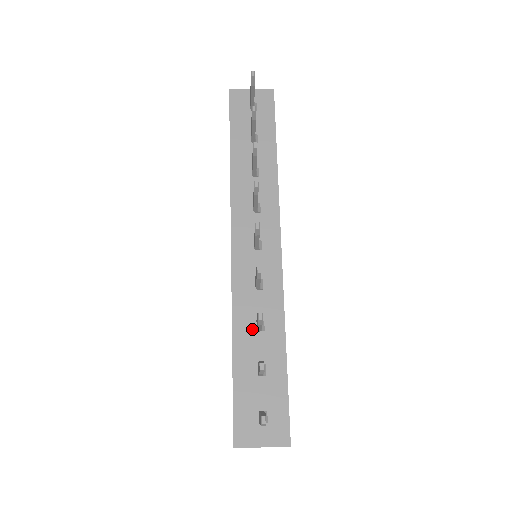
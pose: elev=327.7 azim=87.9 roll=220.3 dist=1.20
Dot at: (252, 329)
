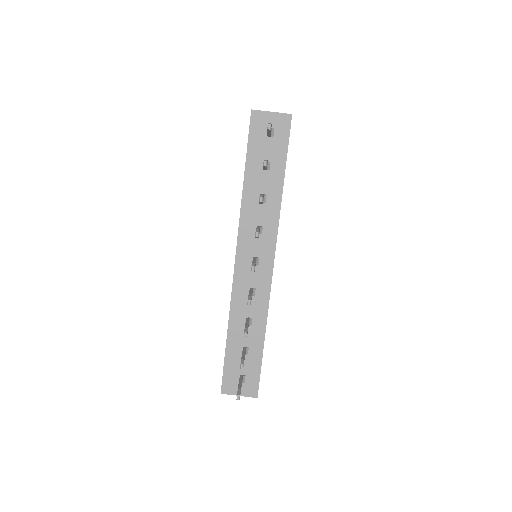
Dot at: (243, 322)
